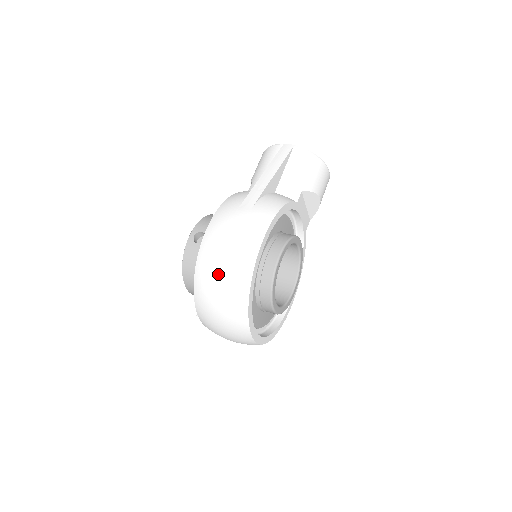
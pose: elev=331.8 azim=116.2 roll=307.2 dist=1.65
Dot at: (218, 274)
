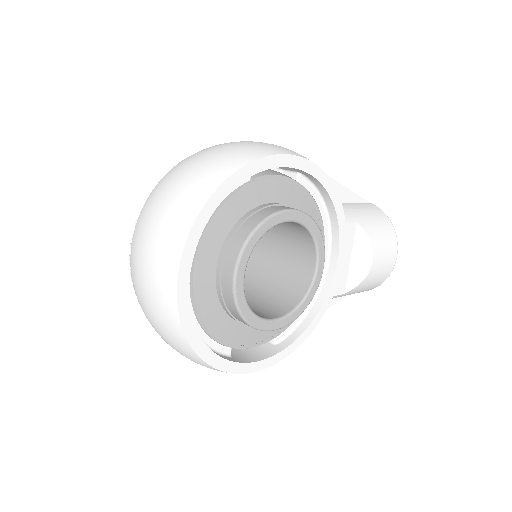
Dot at: (208, 154)
